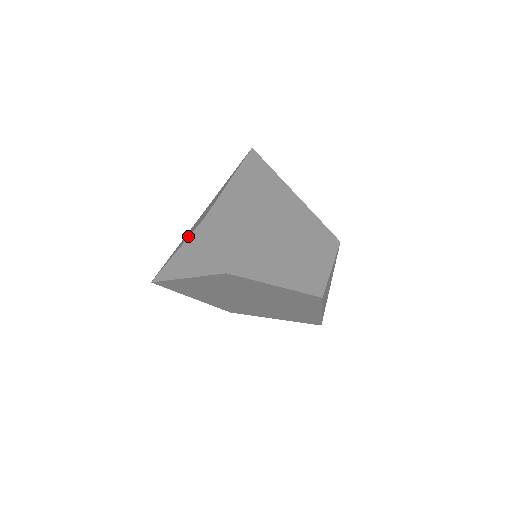
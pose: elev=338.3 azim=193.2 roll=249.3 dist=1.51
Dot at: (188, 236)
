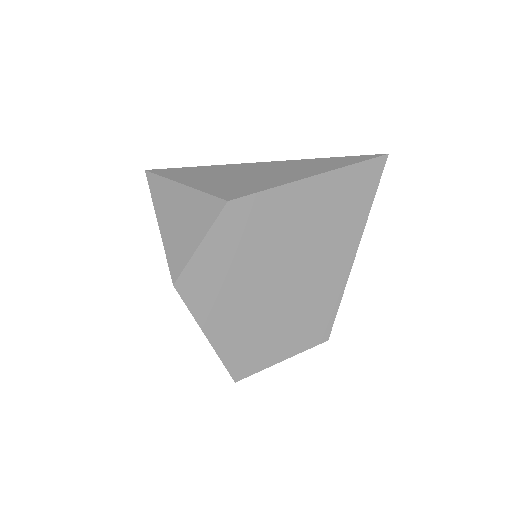
Dot at: (205, 187)
